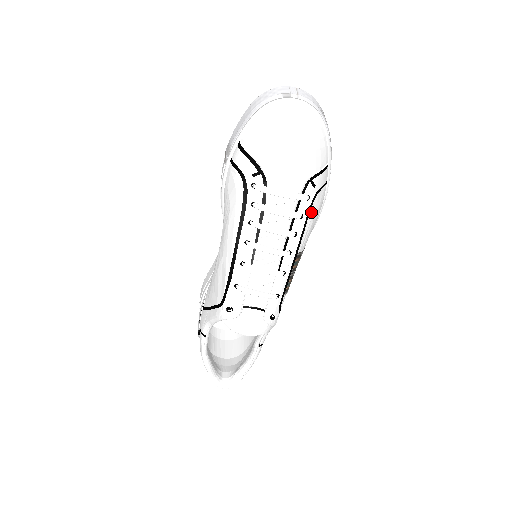
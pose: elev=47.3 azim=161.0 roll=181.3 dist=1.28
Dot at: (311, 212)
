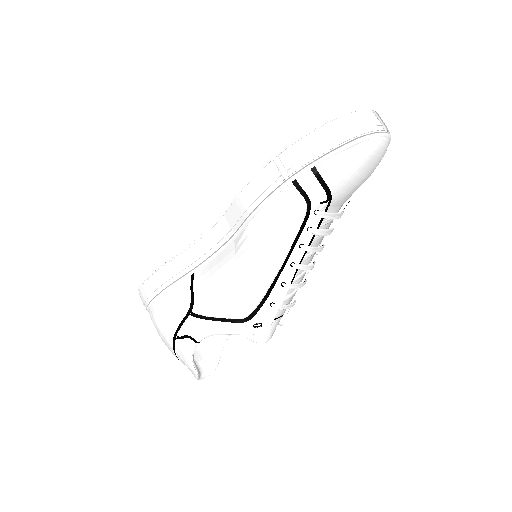
Dot at: occluded
